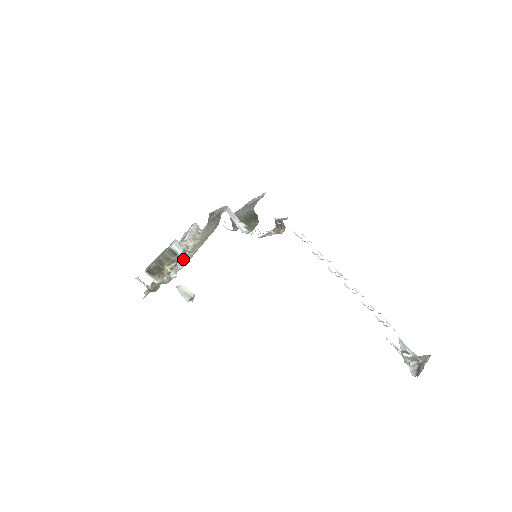
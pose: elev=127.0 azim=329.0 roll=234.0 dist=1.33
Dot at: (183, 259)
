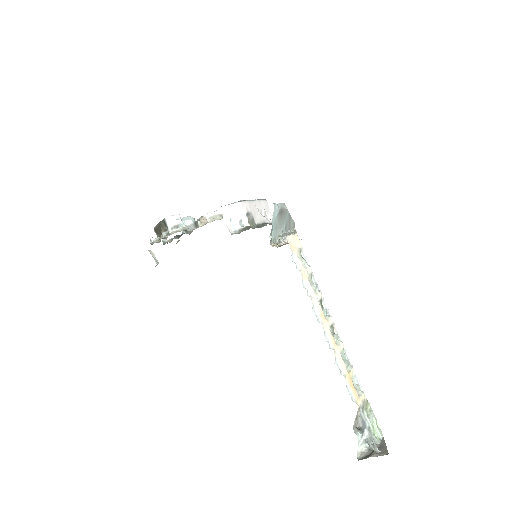
Dot at: (171, 232)
